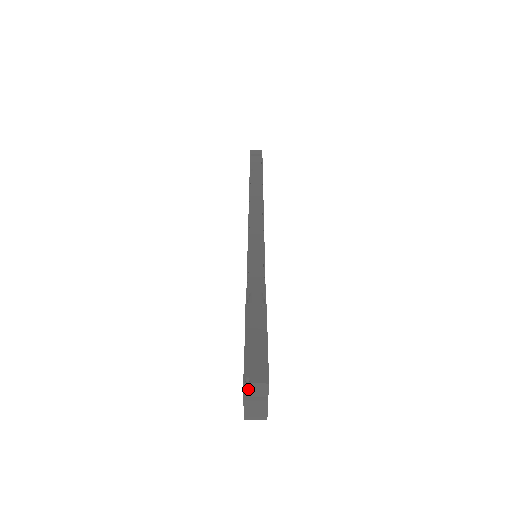
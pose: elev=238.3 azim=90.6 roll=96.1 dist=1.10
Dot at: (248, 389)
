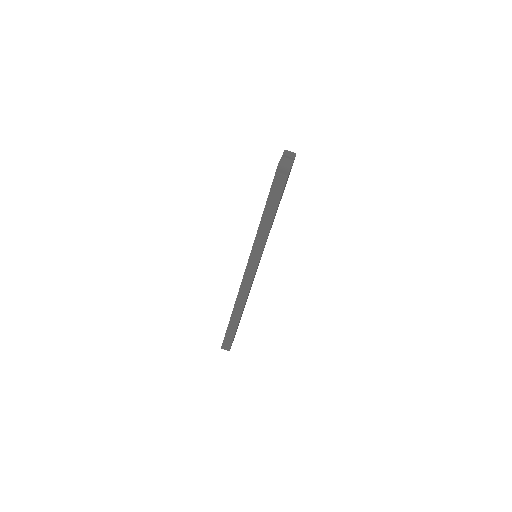
Dot at: (286, 152)
